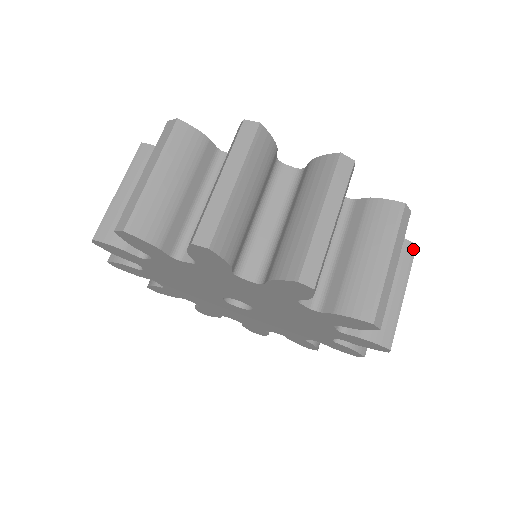
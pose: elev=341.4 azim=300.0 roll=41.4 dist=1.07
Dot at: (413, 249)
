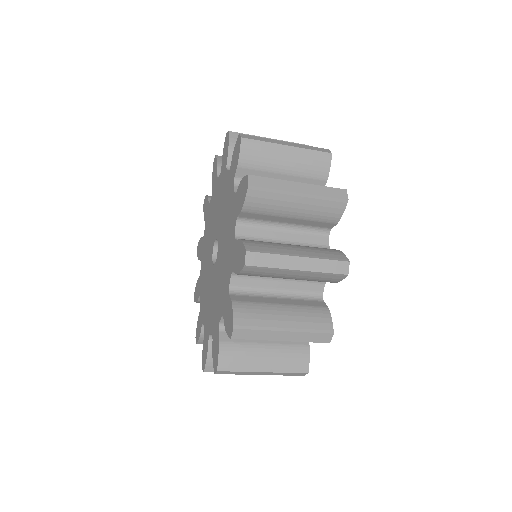
Dot at: (328, 330)
